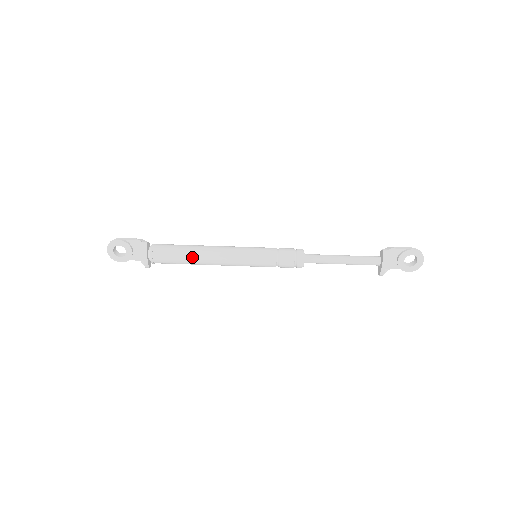
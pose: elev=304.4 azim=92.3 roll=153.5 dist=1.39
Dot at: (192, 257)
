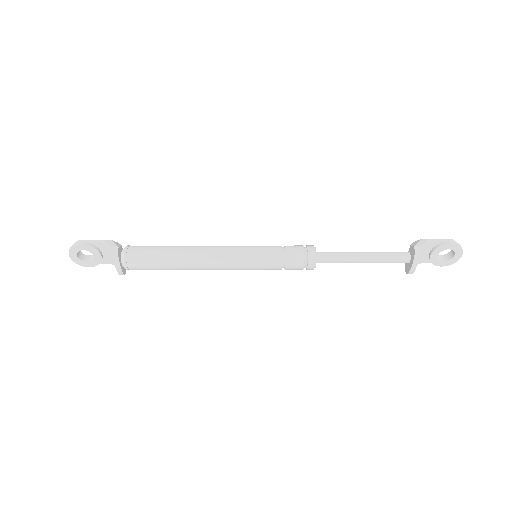
Dot at: (176, 264)
